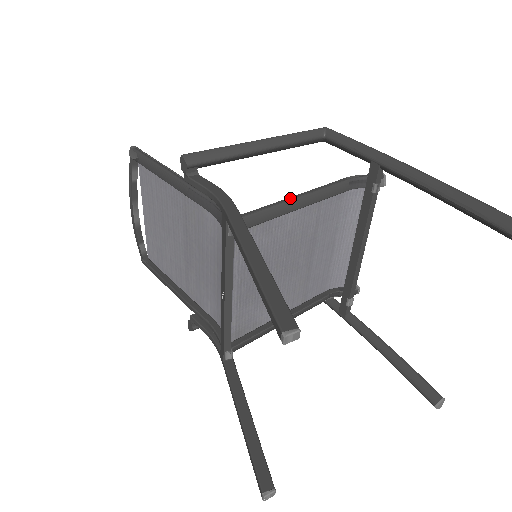
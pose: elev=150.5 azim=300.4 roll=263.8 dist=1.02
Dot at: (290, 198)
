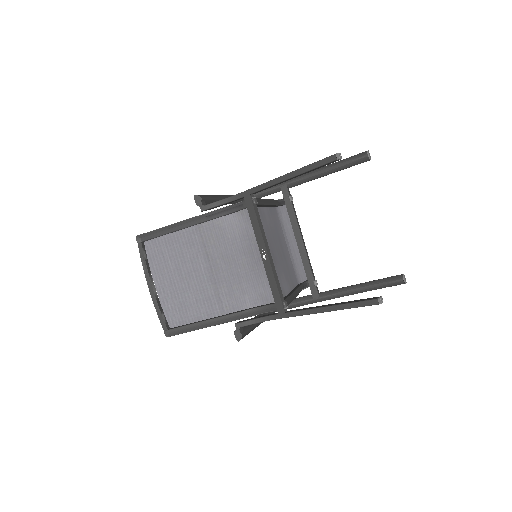
Dot at: occluded
